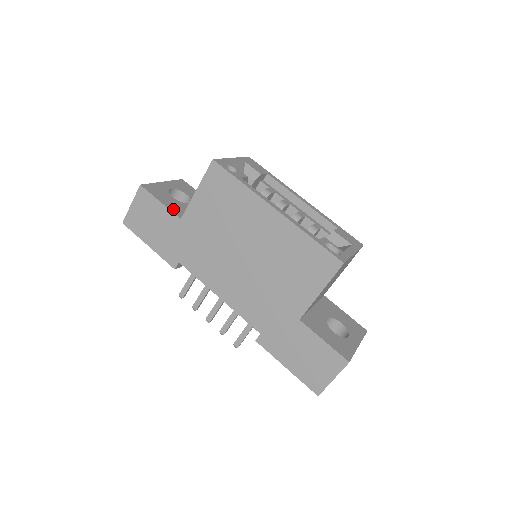
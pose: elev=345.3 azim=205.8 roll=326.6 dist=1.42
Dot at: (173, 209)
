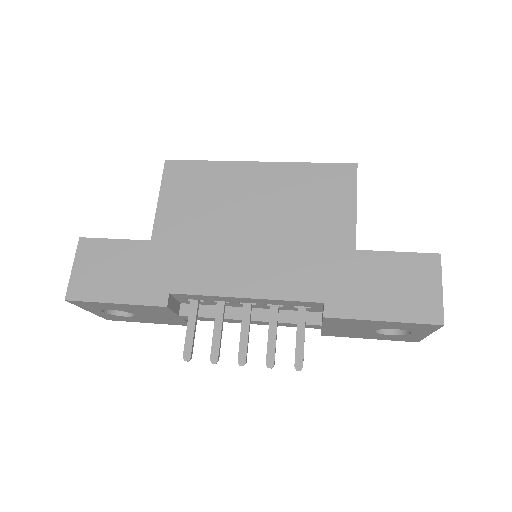
Dot at: (134, 242)
